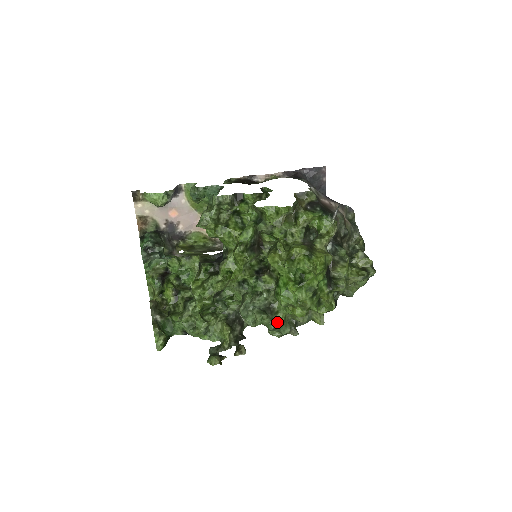
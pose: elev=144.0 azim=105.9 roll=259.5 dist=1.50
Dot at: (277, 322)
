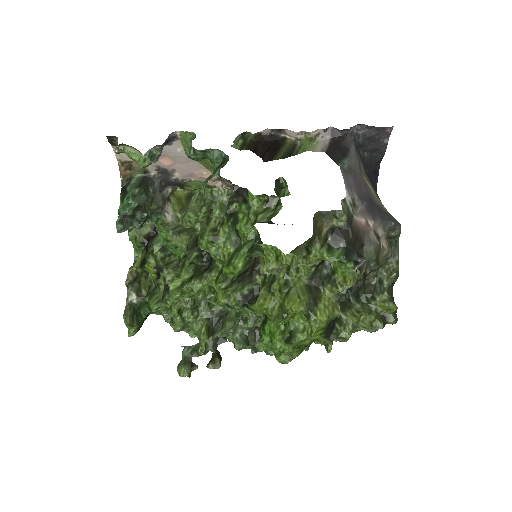
Dot at: (259, 350)
